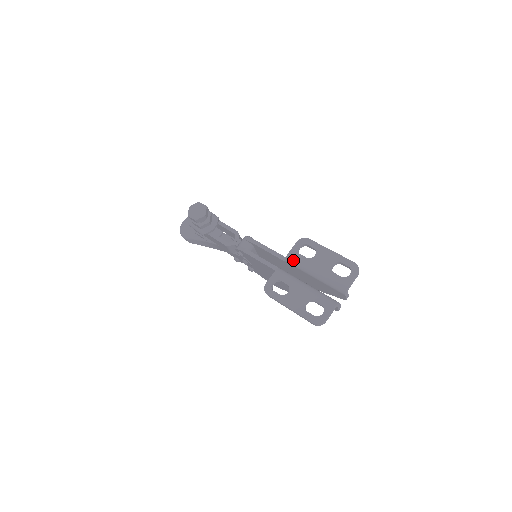
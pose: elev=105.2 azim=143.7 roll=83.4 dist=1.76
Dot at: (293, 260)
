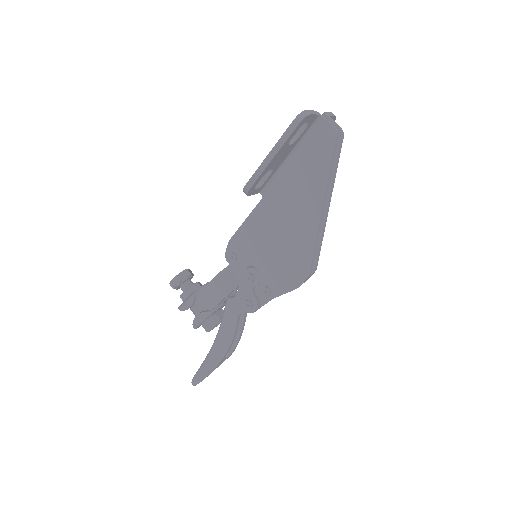
Dot at: occluded
